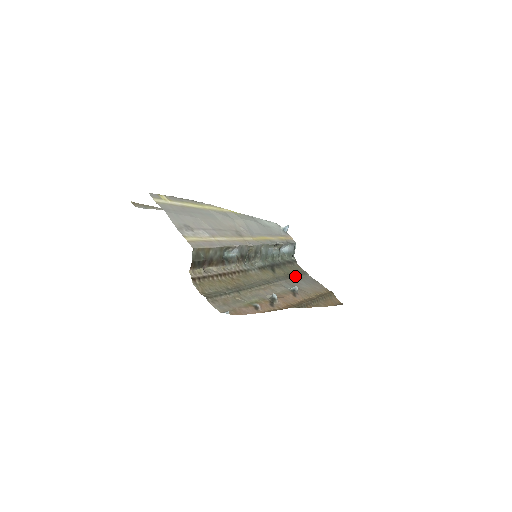
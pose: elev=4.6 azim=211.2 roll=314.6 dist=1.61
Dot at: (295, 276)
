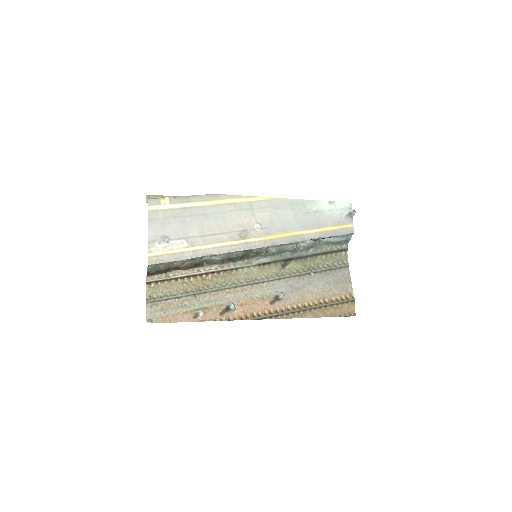
Dot at: (316, 272)
